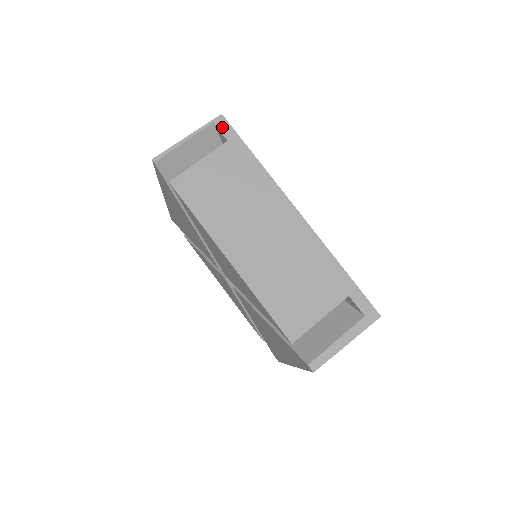
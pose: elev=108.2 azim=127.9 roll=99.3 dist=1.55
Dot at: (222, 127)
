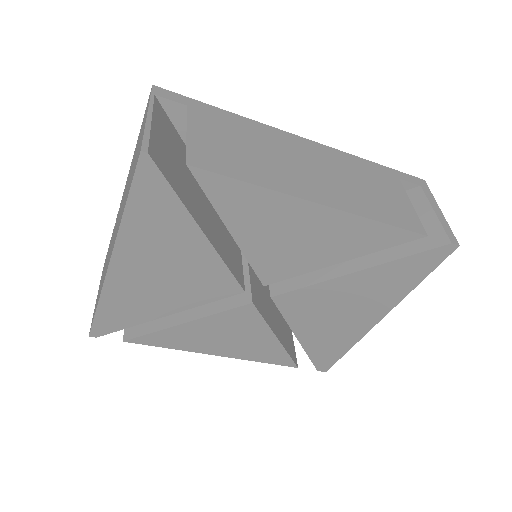
Dot at: (167, 96)
